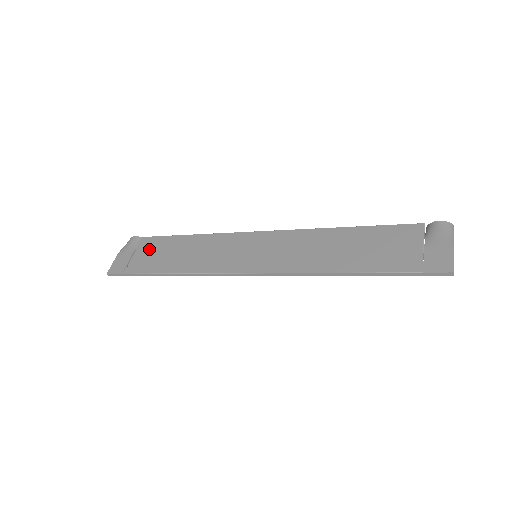
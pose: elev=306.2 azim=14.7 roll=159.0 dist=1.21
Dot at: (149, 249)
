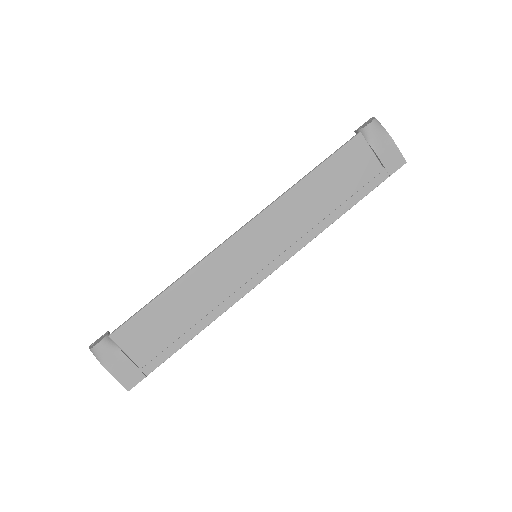
Dot at: (139, 338)
